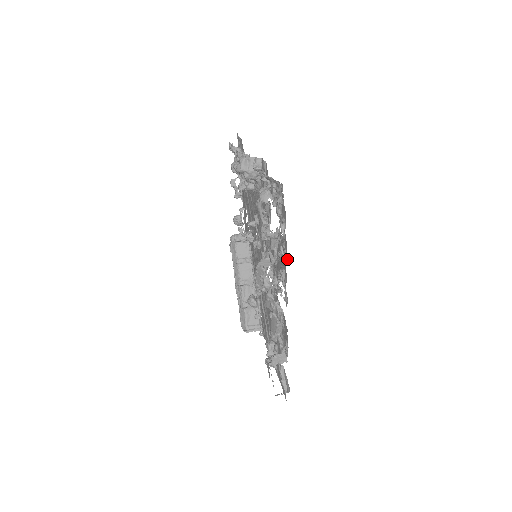
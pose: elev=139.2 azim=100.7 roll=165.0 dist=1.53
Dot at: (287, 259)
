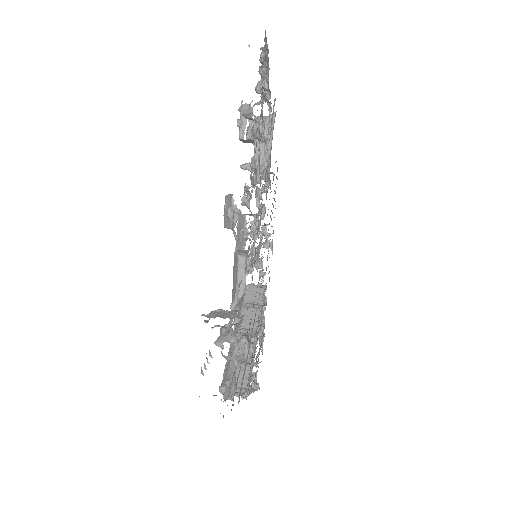
Dot at: (258, 126)
